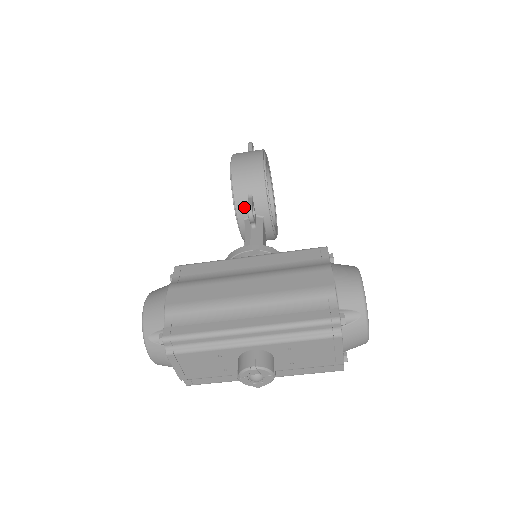
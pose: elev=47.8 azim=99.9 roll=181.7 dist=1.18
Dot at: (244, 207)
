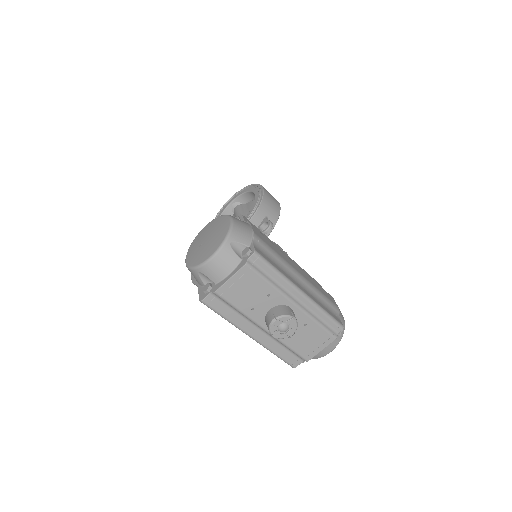
Dot at: (258, 220)
